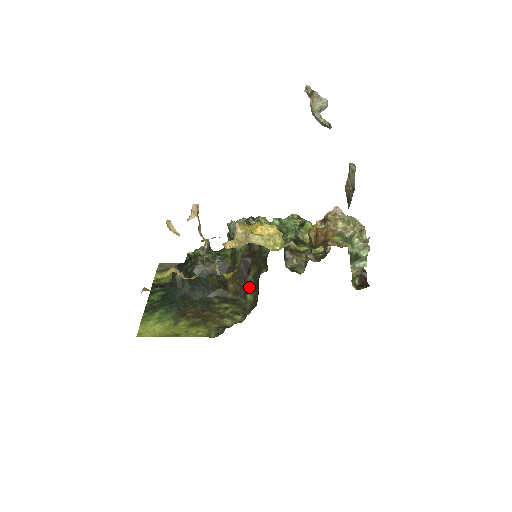
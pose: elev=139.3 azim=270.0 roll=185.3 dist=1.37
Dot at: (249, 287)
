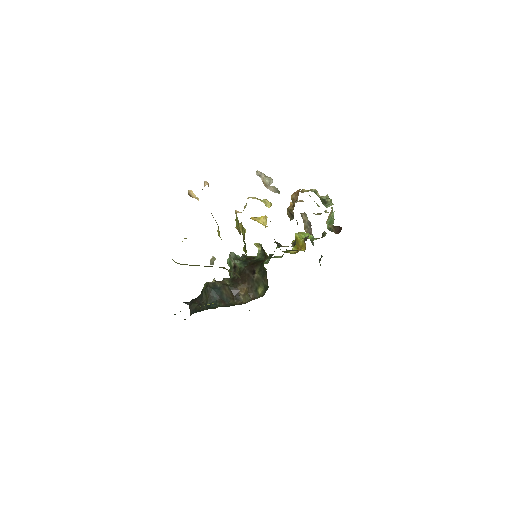
Dot at: (258, 282)
